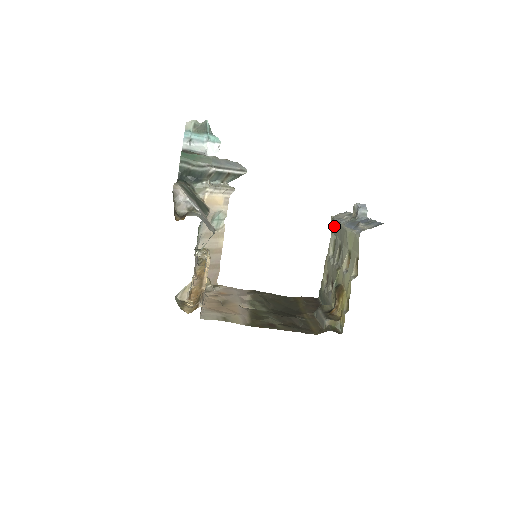
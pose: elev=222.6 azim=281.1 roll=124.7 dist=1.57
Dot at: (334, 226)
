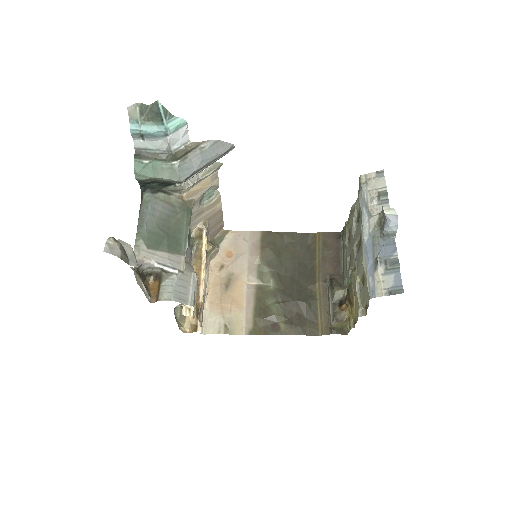
Dot at: occluded
